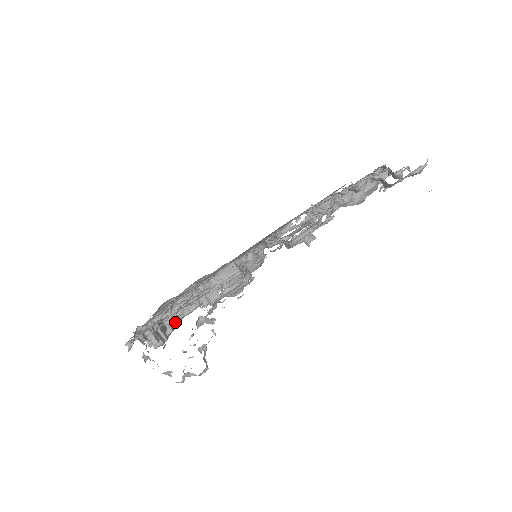
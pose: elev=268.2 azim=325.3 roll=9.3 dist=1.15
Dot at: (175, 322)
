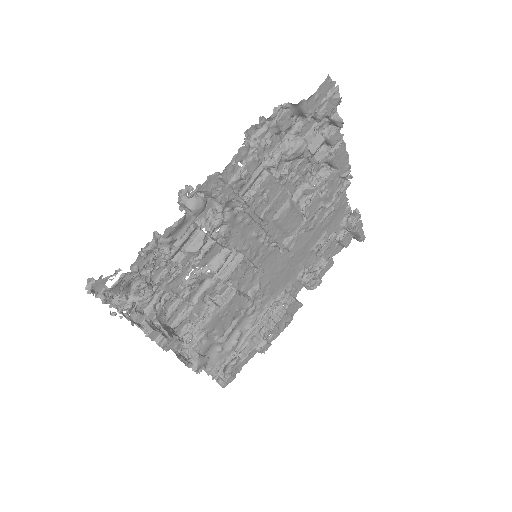
Dot at: (198, 343)
